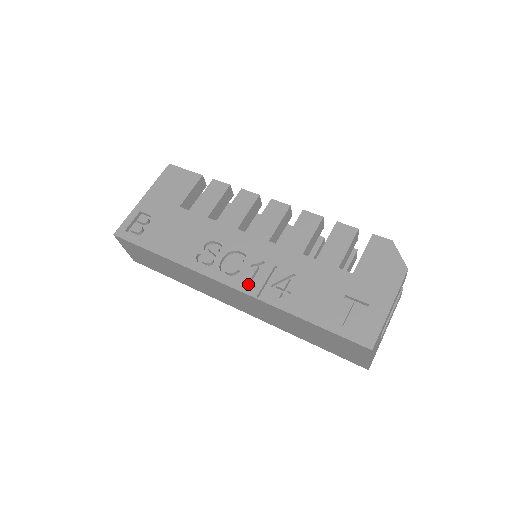
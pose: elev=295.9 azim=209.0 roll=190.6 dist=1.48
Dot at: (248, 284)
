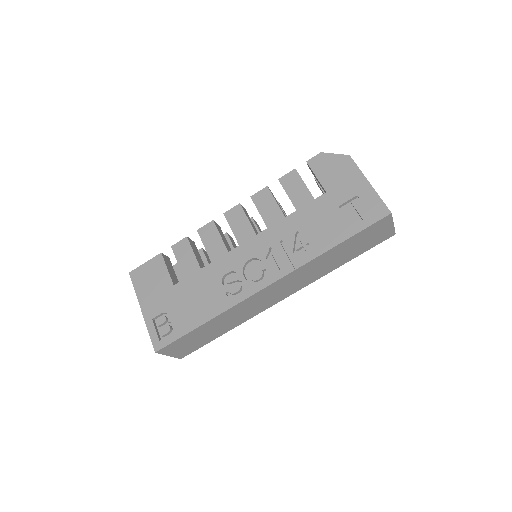
Dot at: (279, 270)
